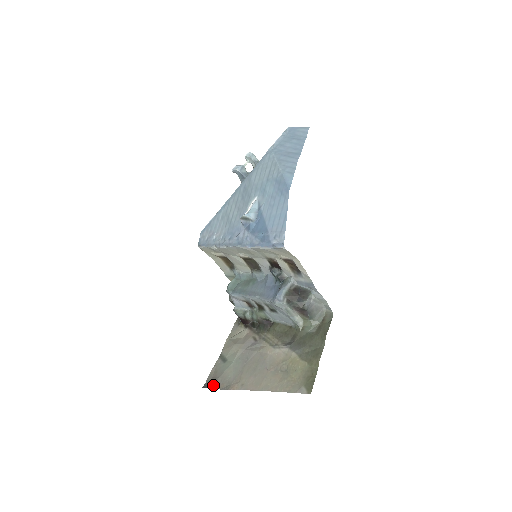
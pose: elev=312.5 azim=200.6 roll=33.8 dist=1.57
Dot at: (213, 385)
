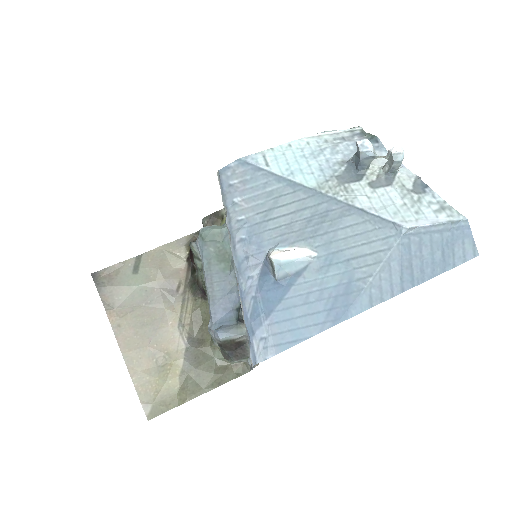
Dot at: (100, 286)
